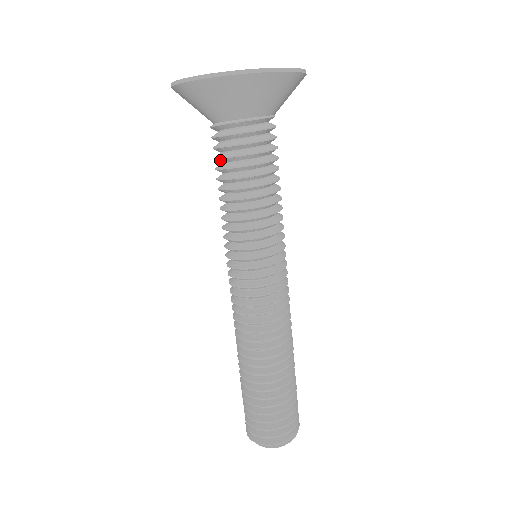
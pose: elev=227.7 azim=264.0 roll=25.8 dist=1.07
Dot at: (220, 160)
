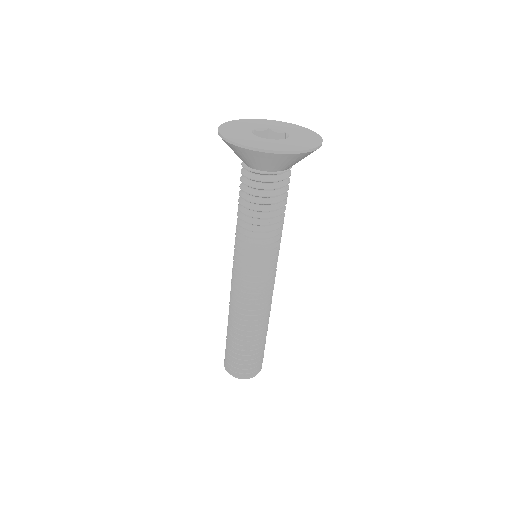
Dot at: (246, 193)
